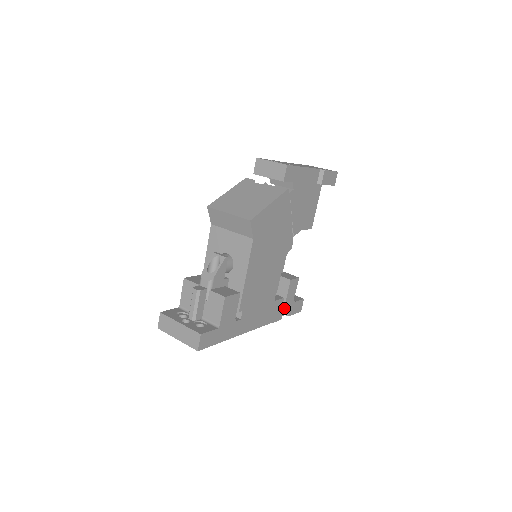
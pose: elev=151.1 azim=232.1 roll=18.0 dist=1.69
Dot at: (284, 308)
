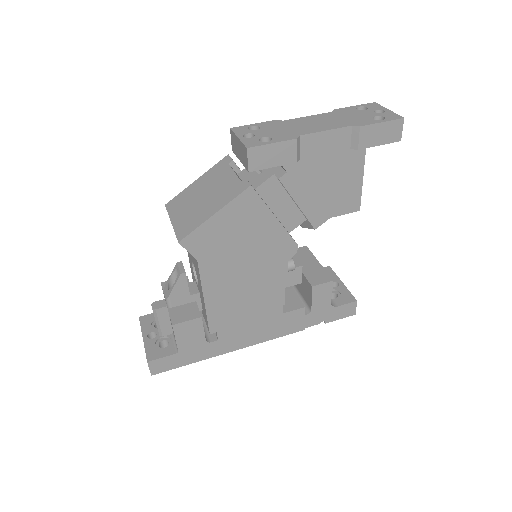
Dot at: (311, 316)
